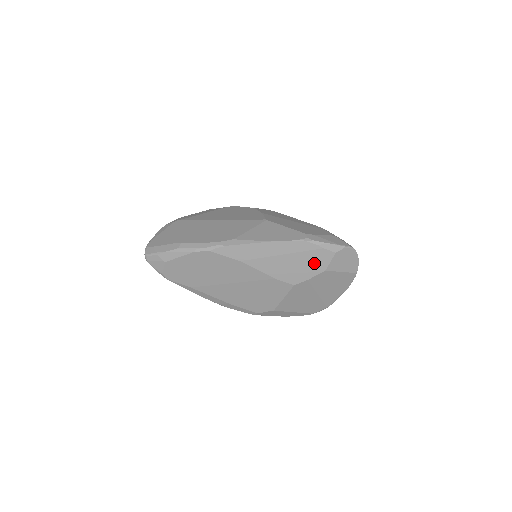
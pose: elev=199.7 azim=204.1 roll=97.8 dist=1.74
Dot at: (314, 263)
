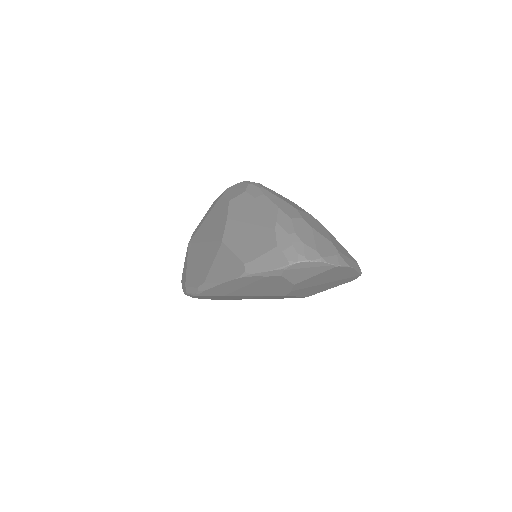
Dot at: (276, 284)
